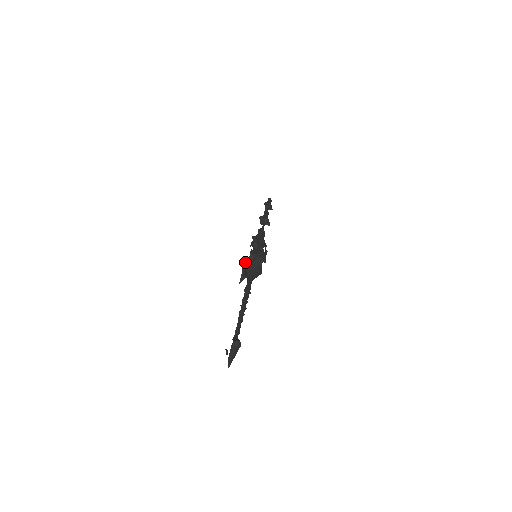
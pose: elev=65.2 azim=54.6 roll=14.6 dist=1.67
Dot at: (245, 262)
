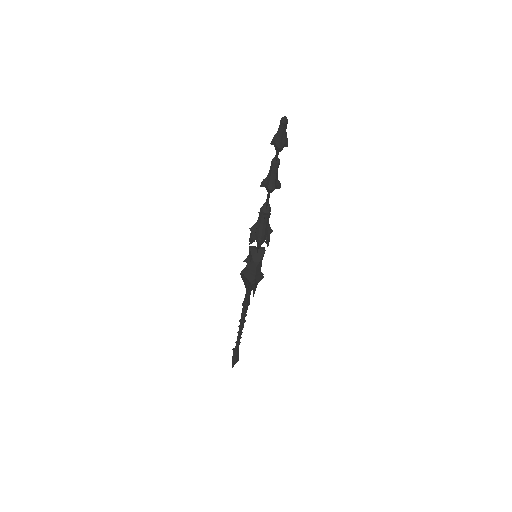
Dot at: occluded
